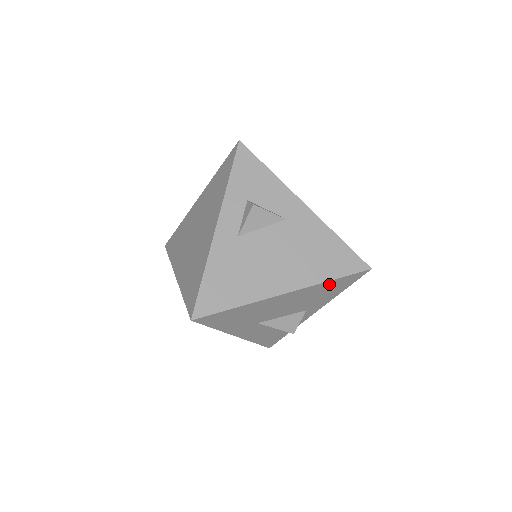
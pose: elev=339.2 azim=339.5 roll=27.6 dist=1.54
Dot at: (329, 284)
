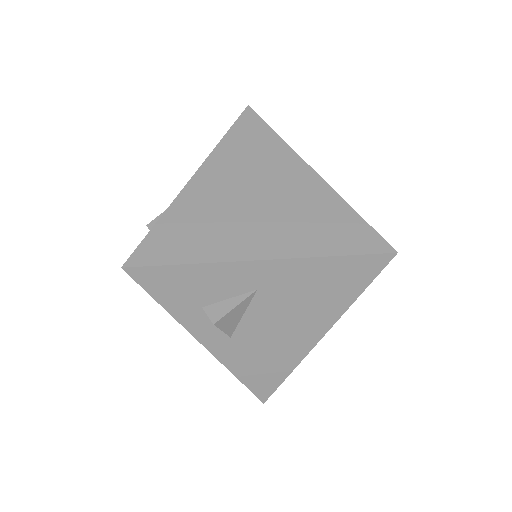
Dot at: occluded
